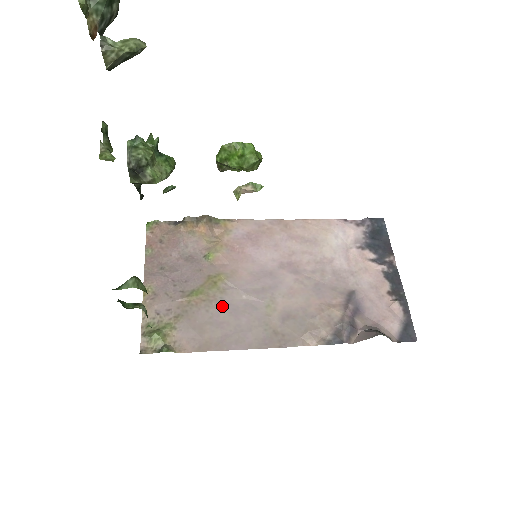
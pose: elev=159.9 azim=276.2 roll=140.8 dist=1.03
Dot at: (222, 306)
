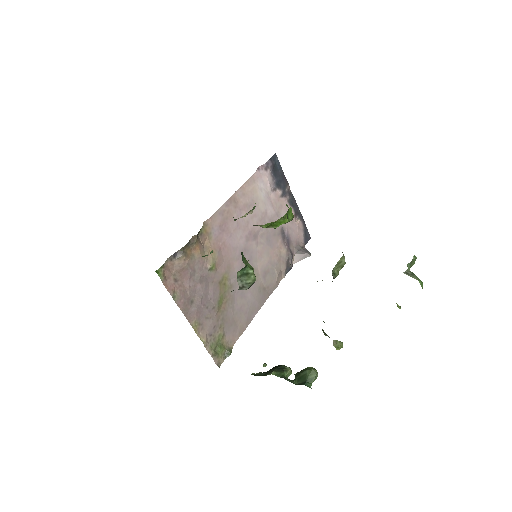
Dot at: (235, 297)
